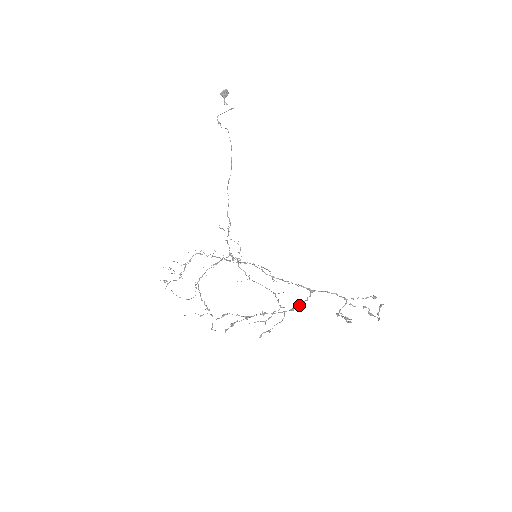
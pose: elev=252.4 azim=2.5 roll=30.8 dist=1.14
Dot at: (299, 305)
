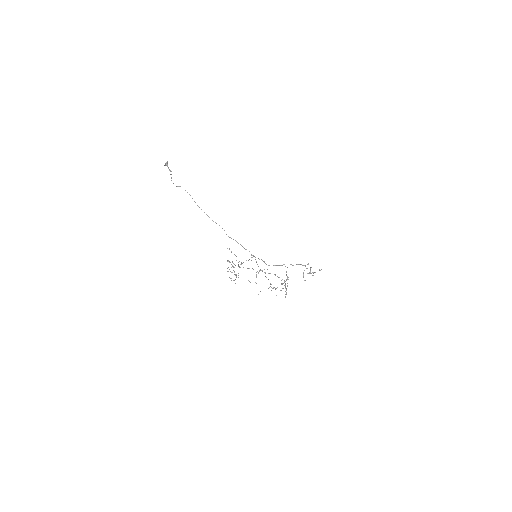
Dot at: (287, 277)
